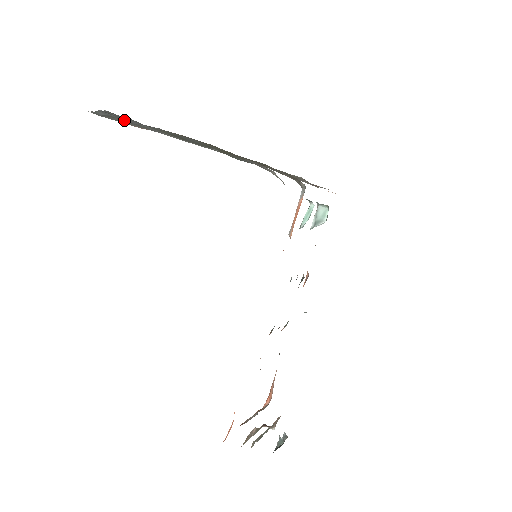
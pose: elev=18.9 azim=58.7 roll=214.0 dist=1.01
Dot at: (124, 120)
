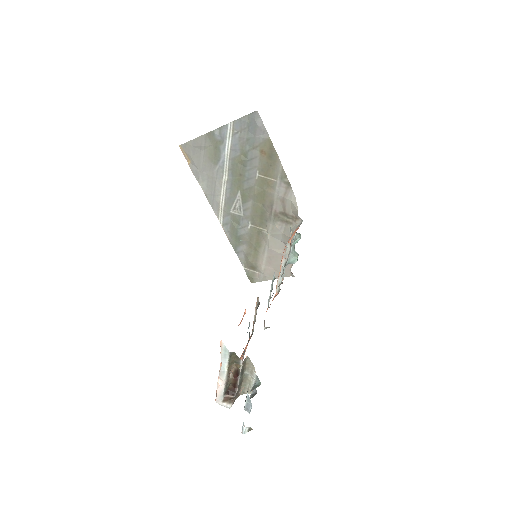
Dot at: (256, 121)
